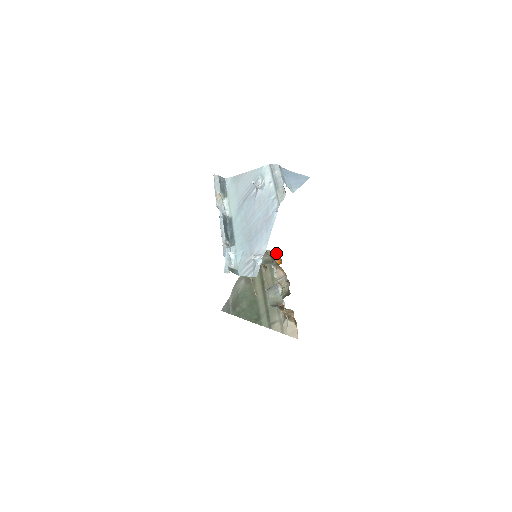
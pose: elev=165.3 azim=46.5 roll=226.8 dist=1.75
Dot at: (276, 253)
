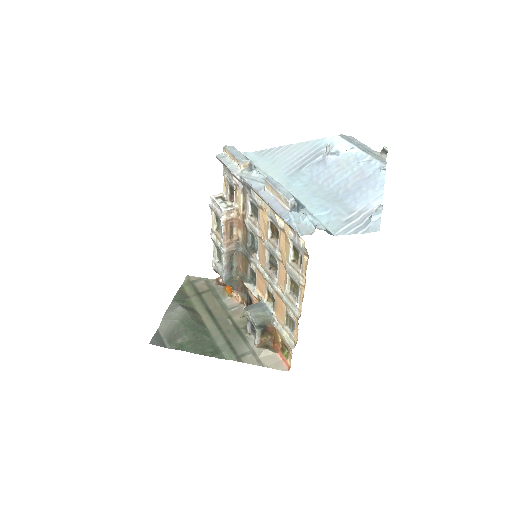
Dot at: occluded
